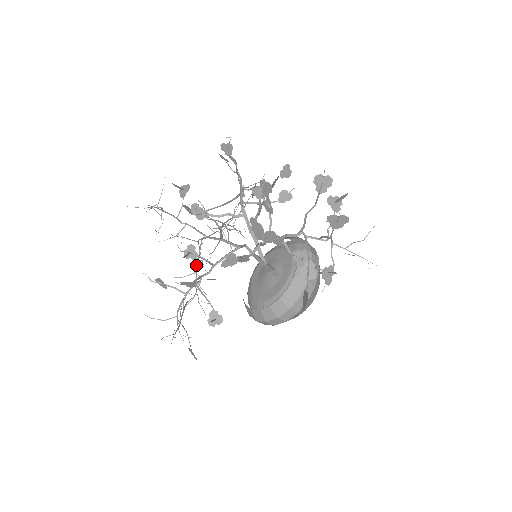
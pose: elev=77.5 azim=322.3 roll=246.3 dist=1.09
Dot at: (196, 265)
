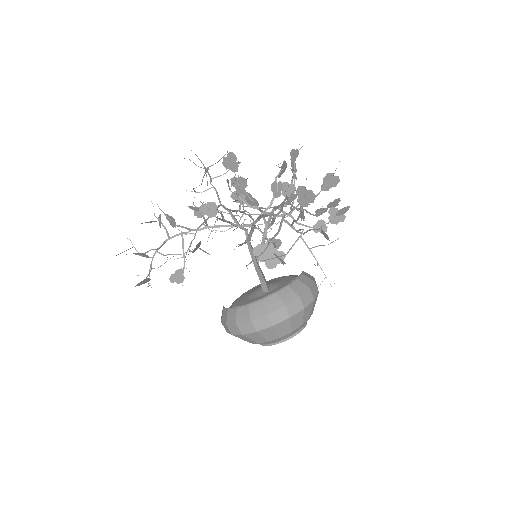
Dot at: (199, 227)
